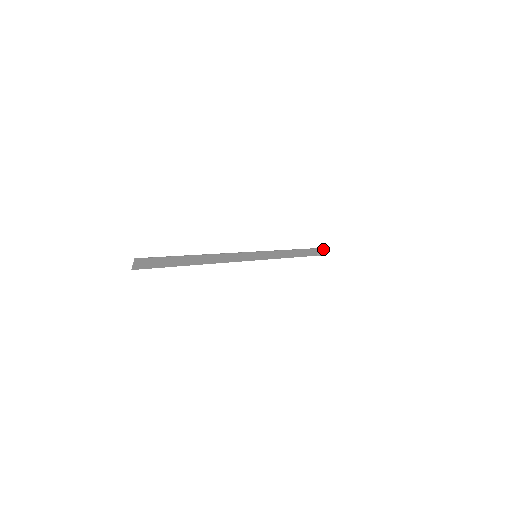
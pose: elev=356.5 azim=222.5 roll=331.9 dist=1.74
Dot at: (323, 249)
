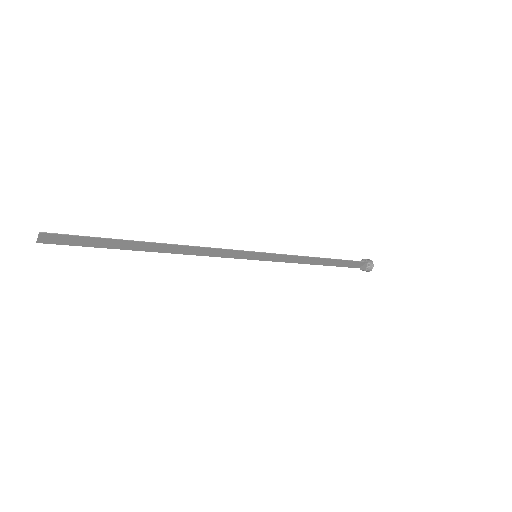
Dot at: (372, 265)
